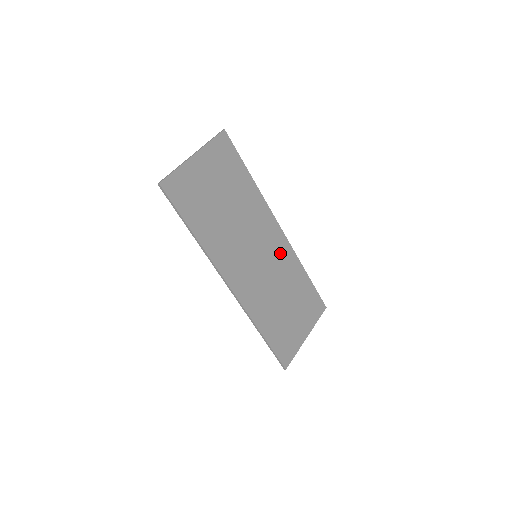
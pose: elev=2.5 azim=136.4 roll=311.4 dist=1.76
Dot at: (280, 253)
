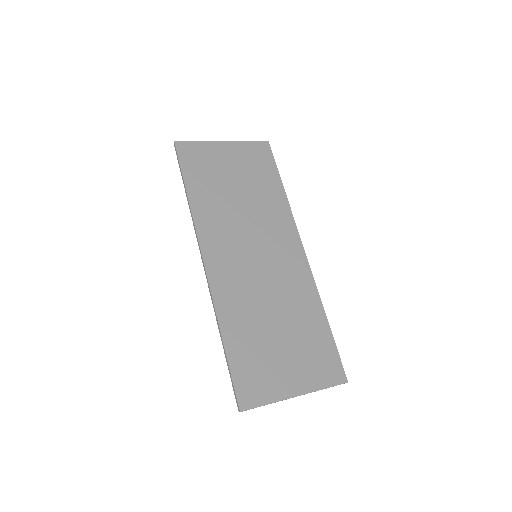
Dot at: (292, 273)
